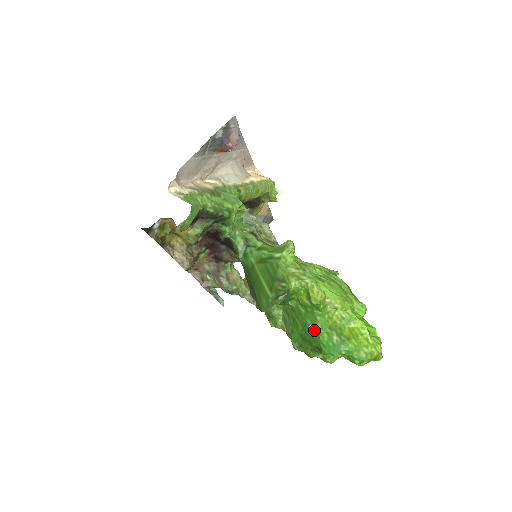
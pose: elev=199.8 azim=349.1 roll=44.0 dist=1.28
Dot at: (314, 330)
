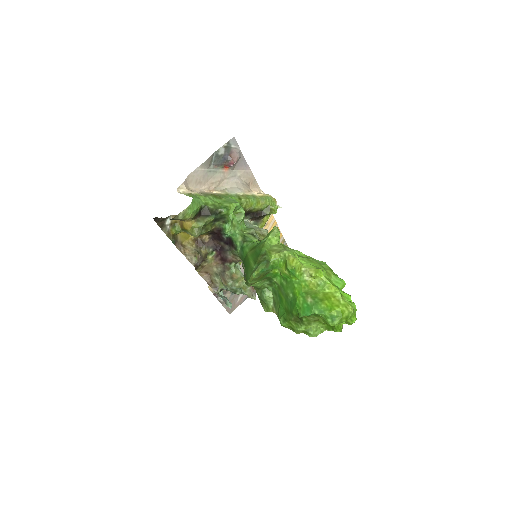
Dot at: (293, 297)
